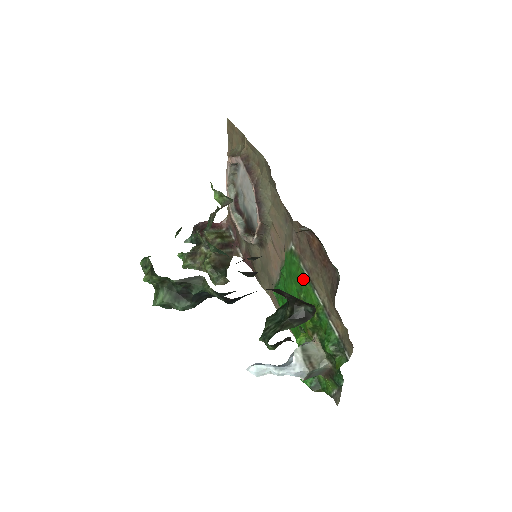
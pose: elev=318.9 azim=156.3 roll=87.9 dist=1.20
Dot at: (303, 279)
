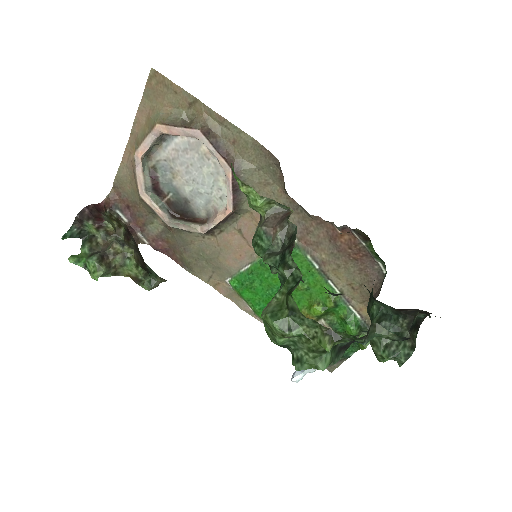
Dot at: (310, 271)
